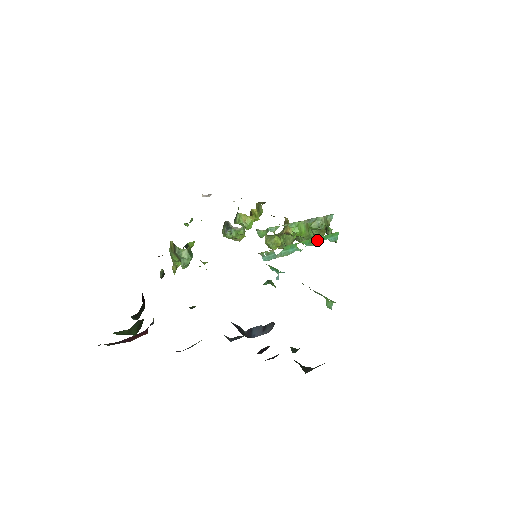
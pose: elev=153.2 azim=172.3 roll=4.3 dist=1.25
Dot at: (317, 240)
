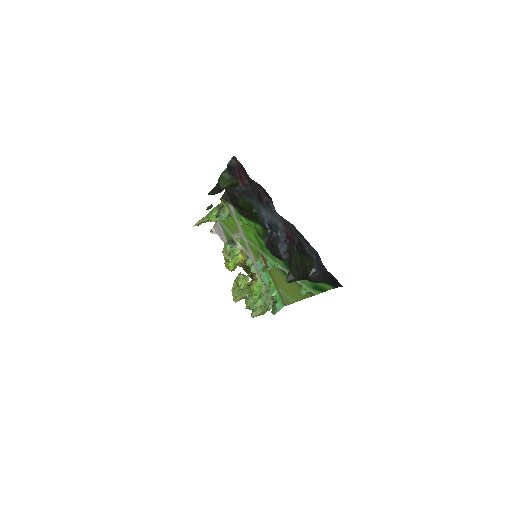
Dot at: (275, 294)
